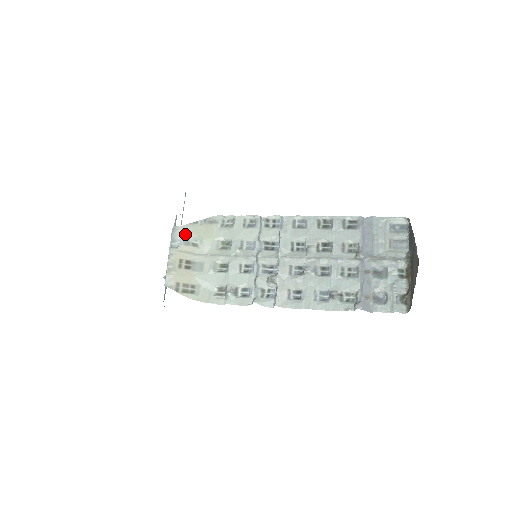
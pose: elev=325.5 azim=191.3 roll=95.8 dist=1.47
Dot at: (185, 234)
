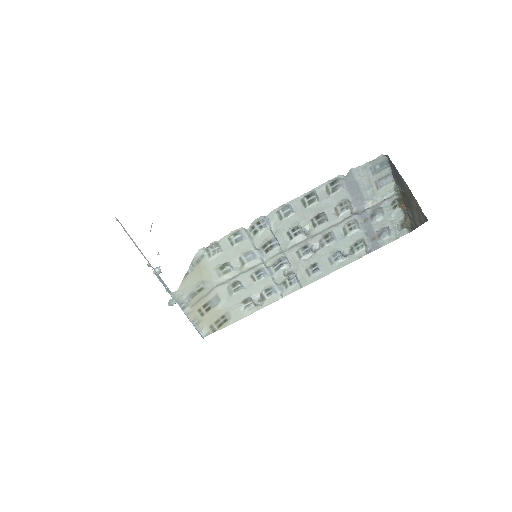
Dot at: (186, 291)
